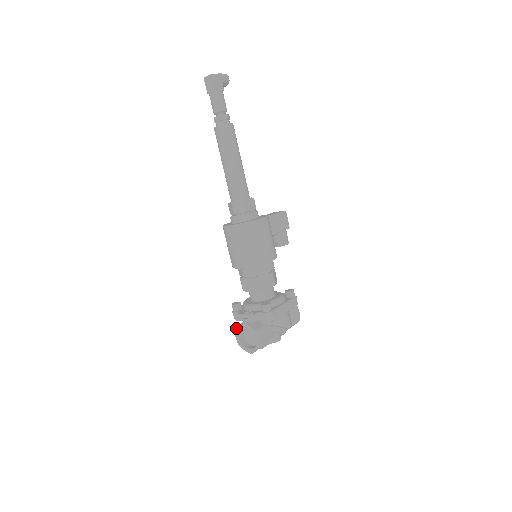
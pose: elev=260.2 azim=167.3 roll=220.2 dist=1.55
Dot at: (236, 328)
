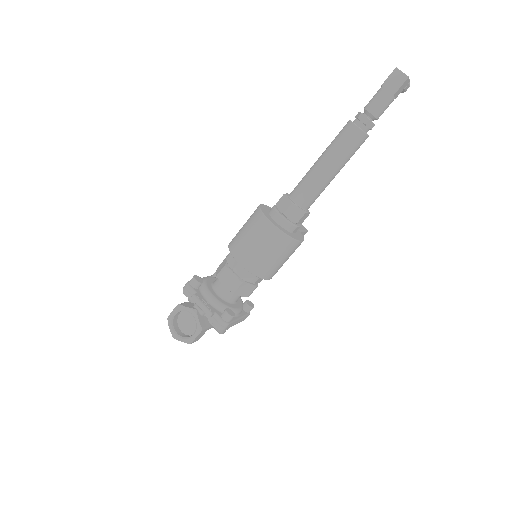
Dot at: (182, 306)
